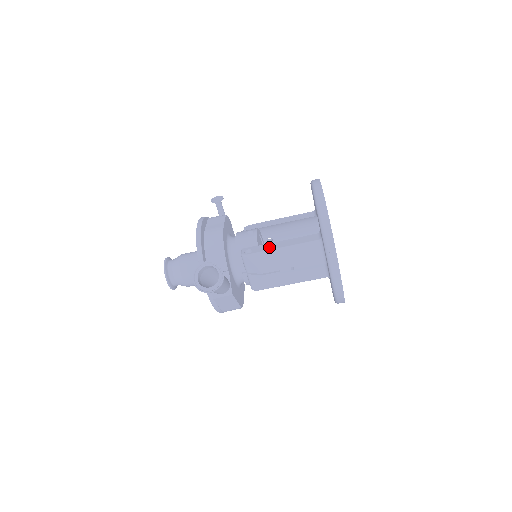
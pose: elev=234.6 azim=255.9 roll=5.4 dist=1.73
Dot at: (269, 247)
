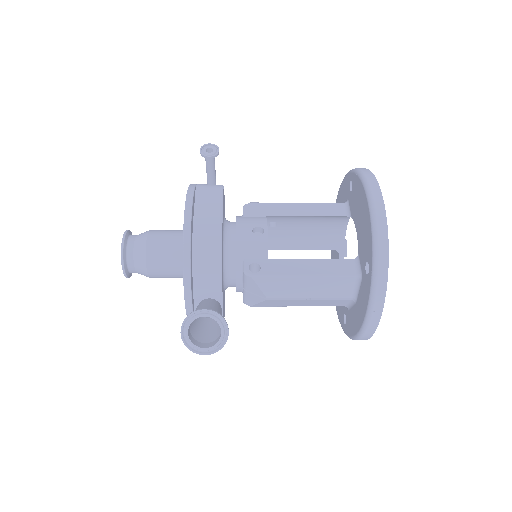
Dot at: (285, 269)
